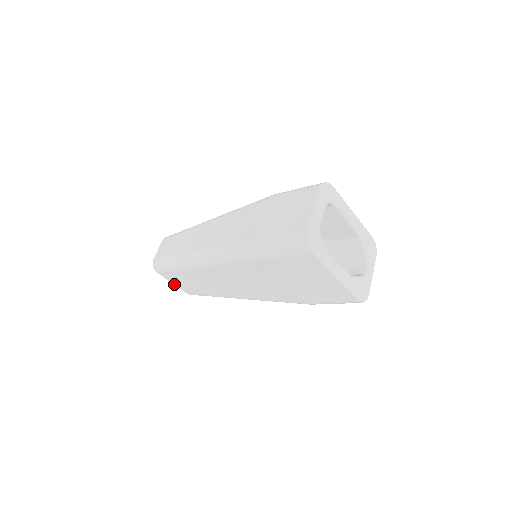
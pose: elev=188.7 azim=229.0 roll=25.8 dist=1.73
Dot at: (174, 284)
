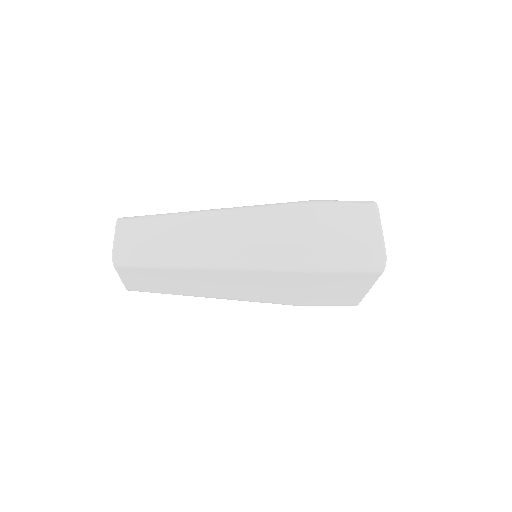
Dot at: (123, 280)
